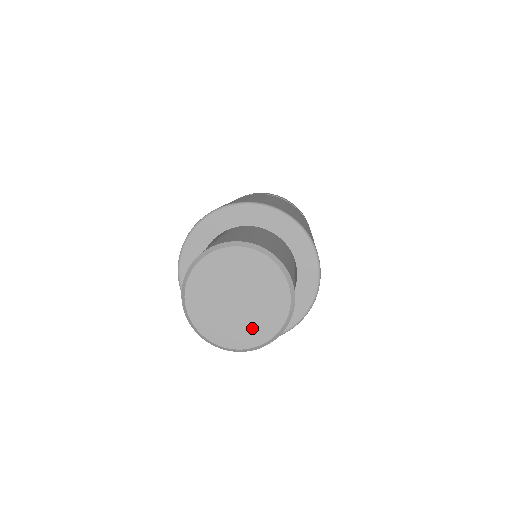
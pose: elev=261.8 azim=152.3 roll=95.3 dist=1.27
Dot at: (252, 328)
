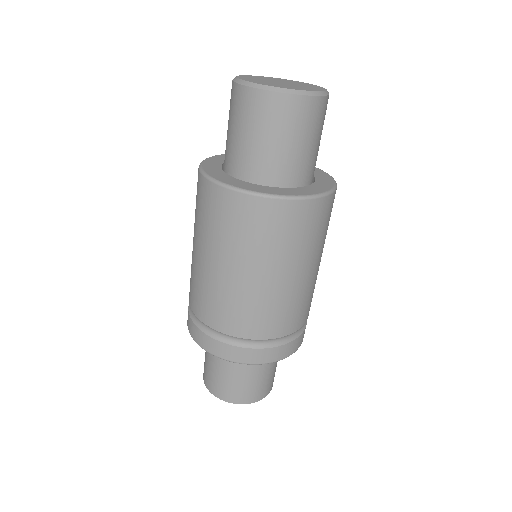
Dot at: (309, 87)
